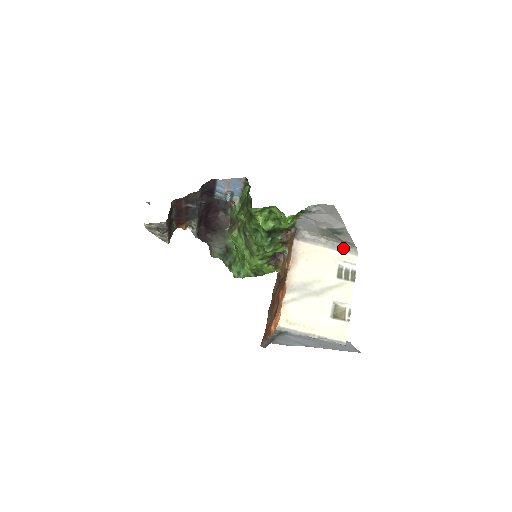
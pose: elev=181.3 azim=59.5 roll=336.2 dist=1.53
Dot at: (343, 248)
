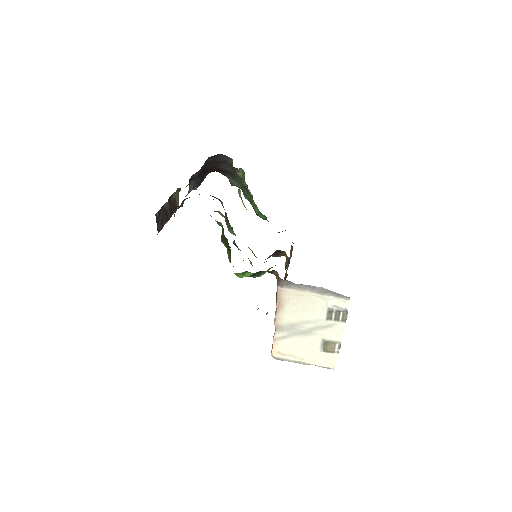
Dot at: (333, 293)
